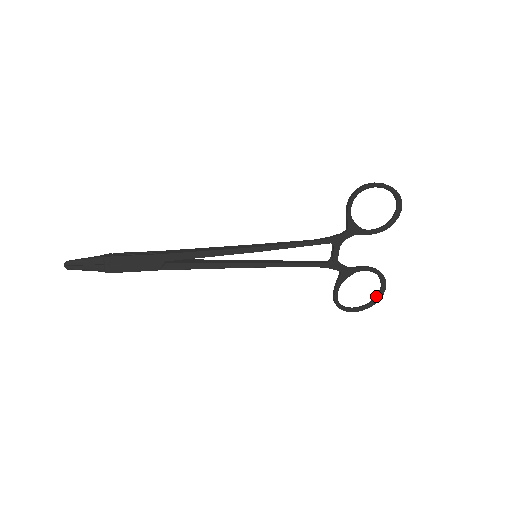
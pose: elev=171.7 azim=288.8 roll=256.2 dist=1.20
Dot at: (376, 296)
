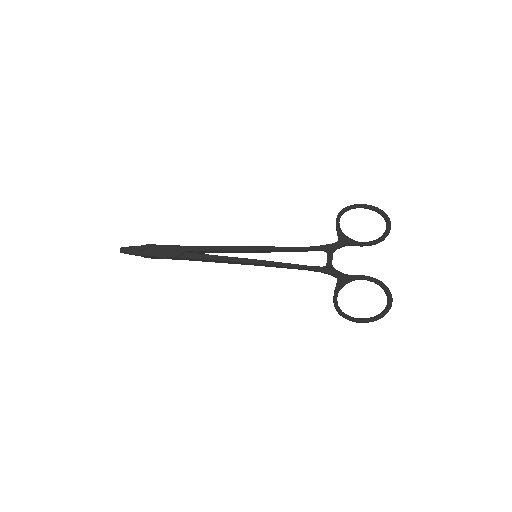
Dot at: (384, 309)
